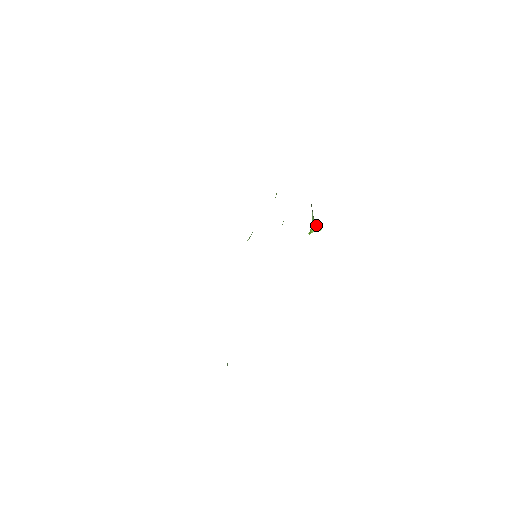
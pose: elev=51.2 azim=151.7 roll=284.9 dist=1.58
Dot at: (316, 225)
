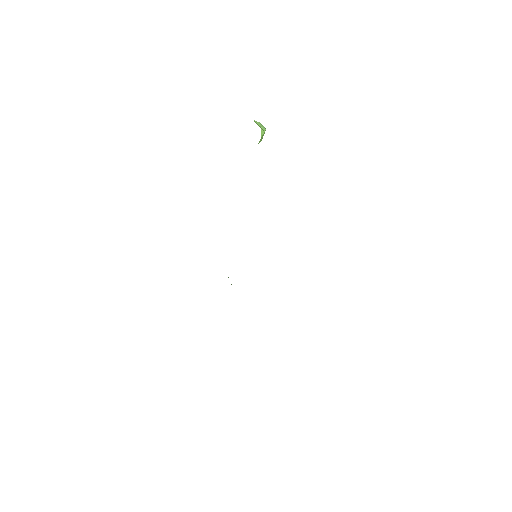
Dot at: (256, 122)
